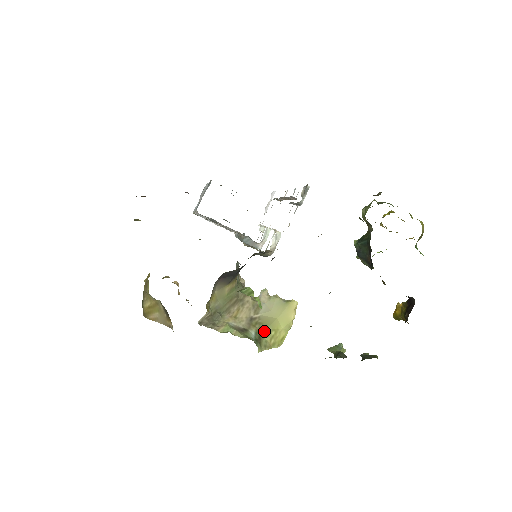
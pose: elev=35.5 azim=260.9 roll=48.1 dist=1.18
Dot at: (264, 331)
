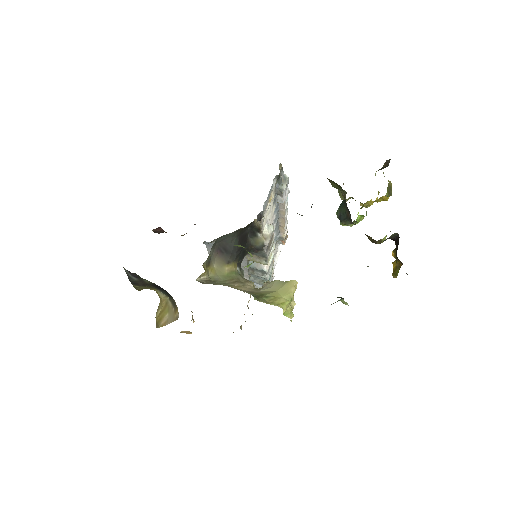
Dot at: (263, 296)
